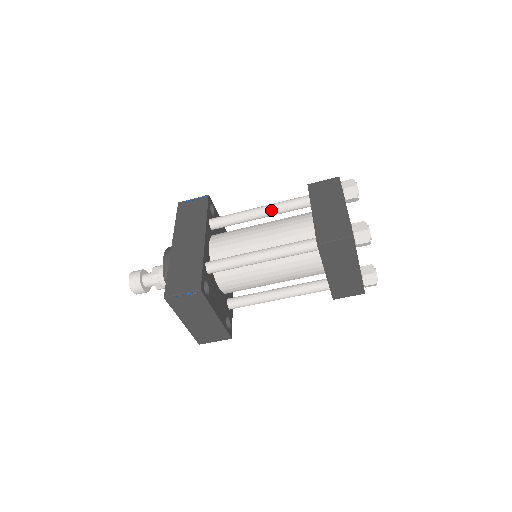
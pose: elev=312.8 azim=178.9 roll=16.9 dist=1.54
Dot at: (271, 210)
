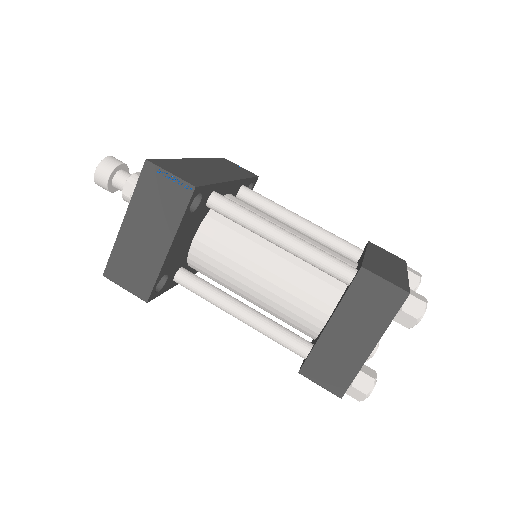
Dot at: (314, 228)
